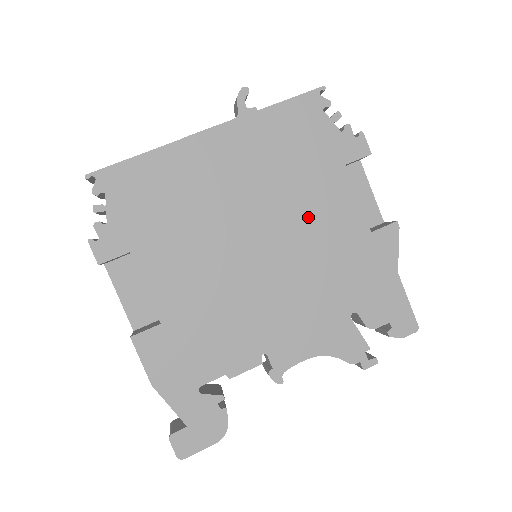
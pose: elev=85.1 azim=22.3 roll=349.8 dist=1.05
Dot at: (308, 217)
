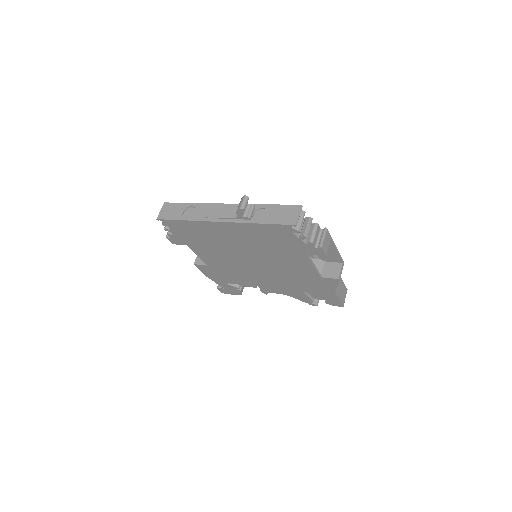
Dot at: (281, 263)
